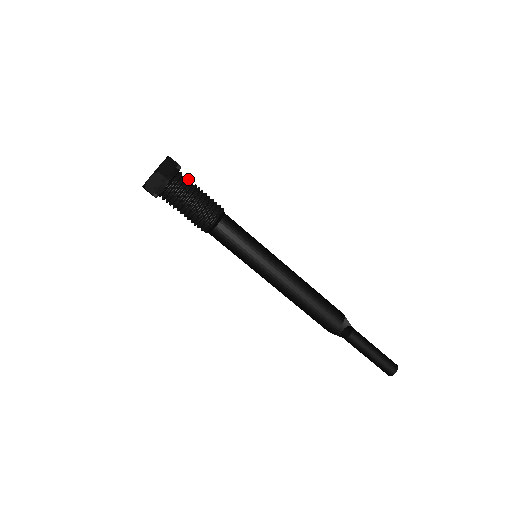
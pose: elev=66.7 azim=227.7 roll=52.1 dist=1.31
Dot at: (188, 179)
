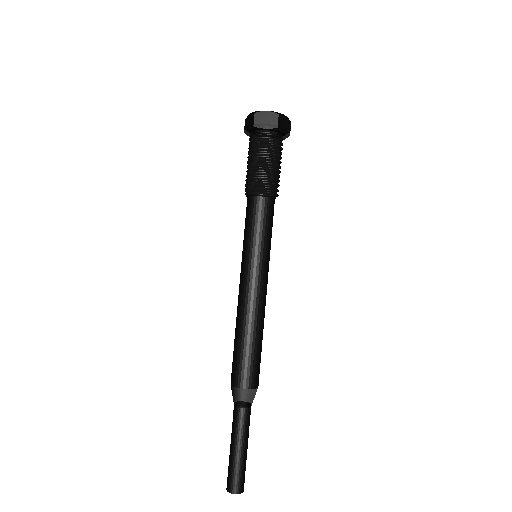
Dot at: (275, 144)
